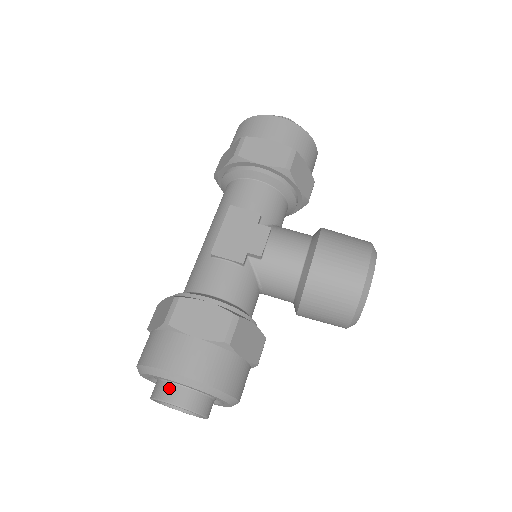
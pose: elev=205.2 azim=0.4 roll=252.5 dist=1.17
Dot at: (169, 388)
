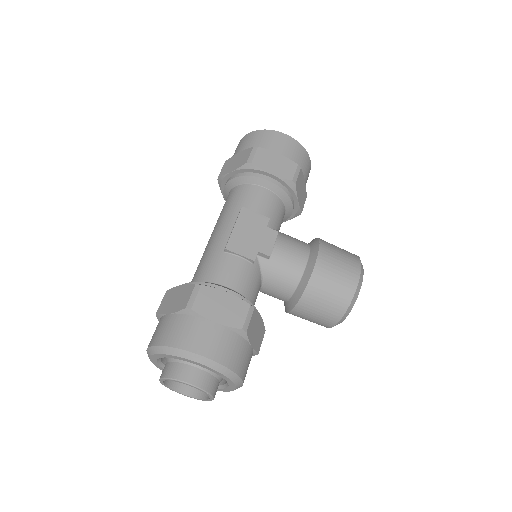
Dot at: (185, 369)
